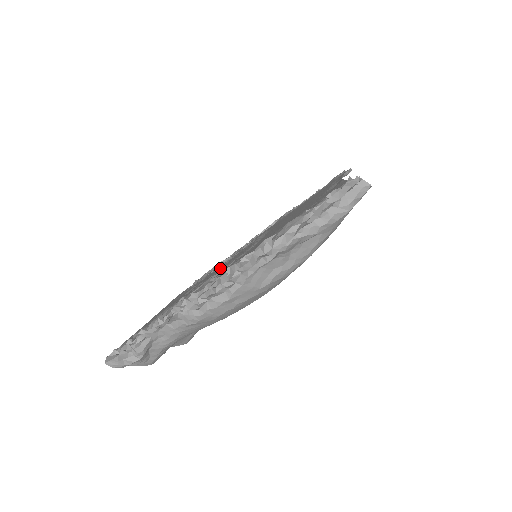
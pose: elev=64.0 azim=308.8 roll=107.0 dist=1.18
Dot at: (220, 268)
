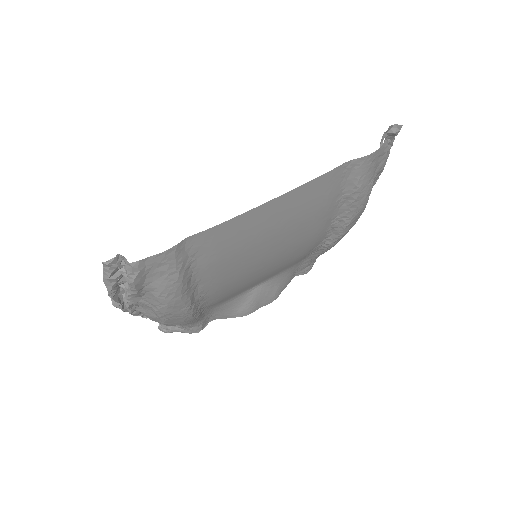
Dot at: occluded
